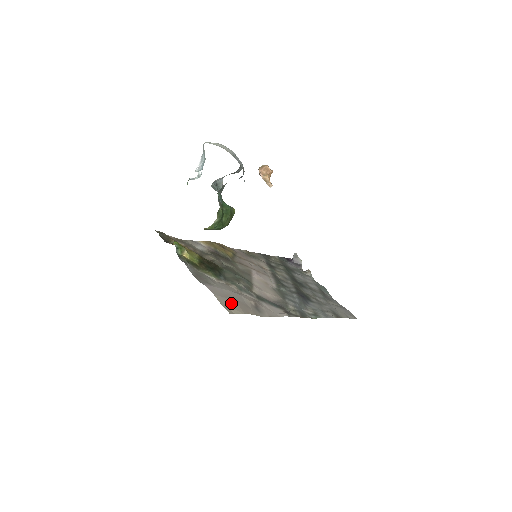
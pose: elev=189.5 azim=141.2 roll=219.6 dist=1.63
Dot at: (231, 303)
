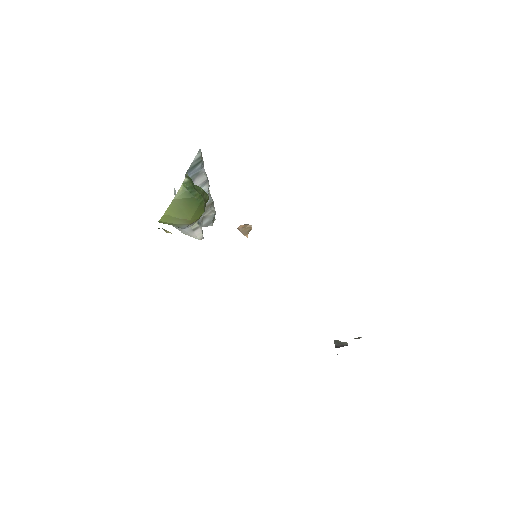
Dot at: occluded
